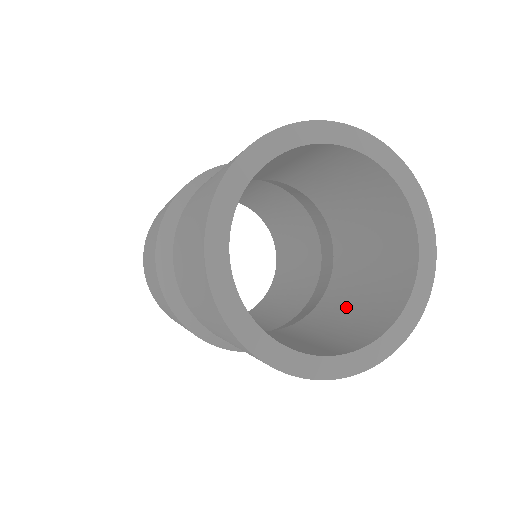
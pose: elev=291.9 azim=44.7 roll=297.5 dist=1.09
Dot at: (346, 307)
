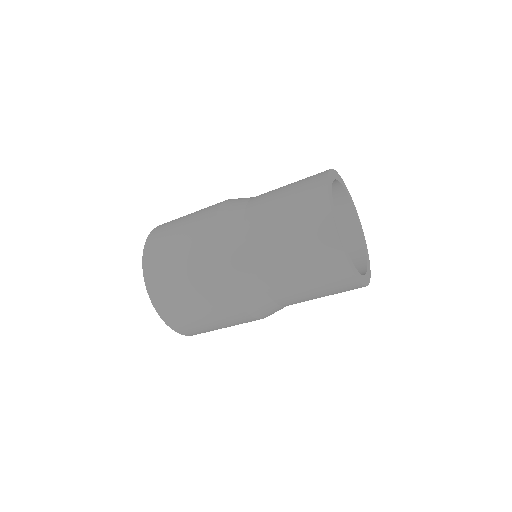
Dot at: occluded
